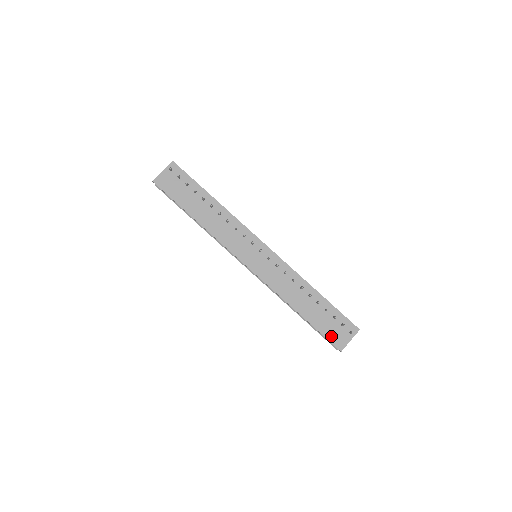
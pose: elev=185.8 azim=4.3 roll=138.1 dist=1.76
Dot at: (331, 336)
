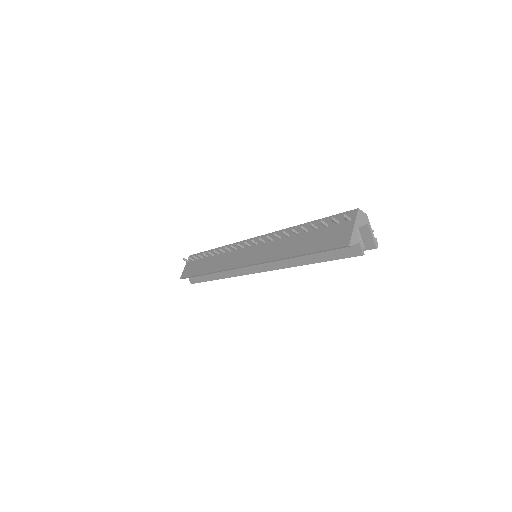
Dot at: (332, 243)
